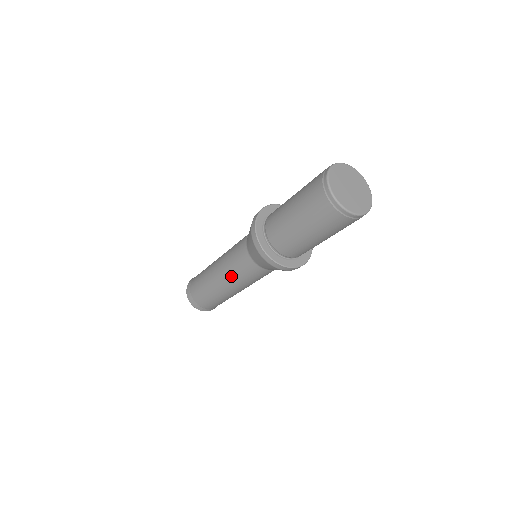
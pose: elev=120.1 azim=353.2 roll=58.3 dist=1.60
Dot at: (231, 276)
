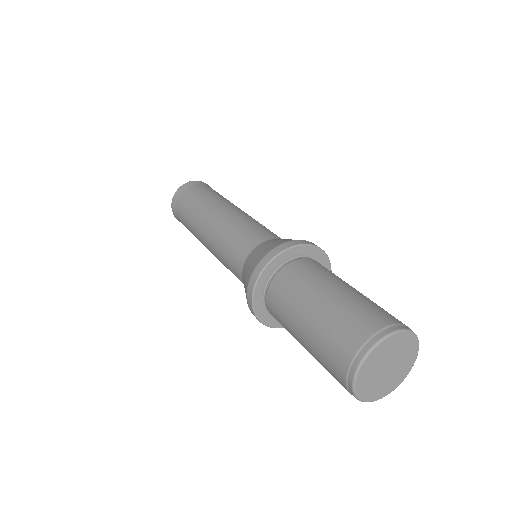
Dot at: (218, 258)
